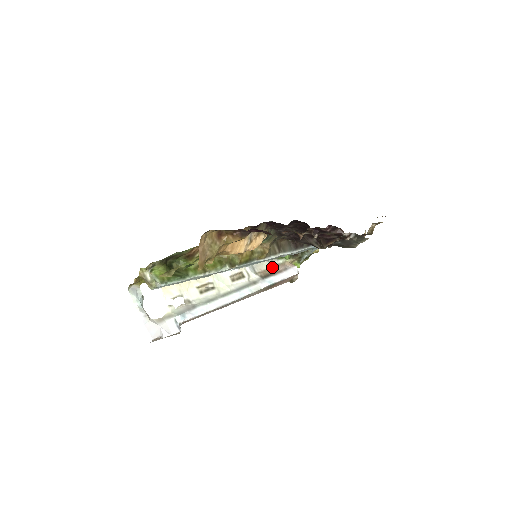
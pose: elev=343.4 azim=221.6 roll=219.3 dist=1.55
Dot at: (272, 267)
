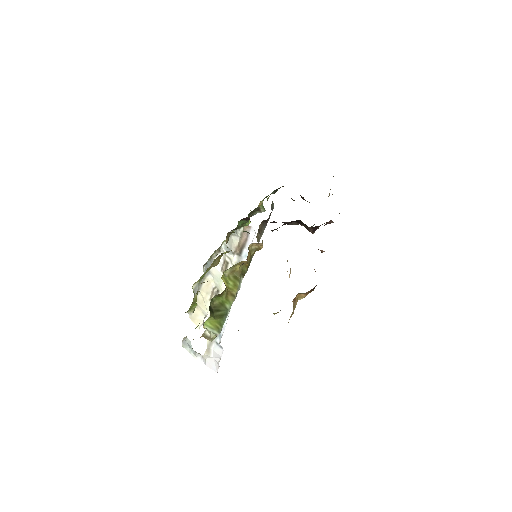
Dot at: (240, 239)
